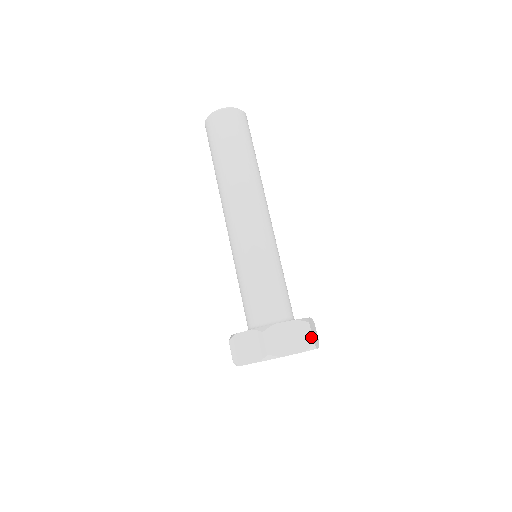
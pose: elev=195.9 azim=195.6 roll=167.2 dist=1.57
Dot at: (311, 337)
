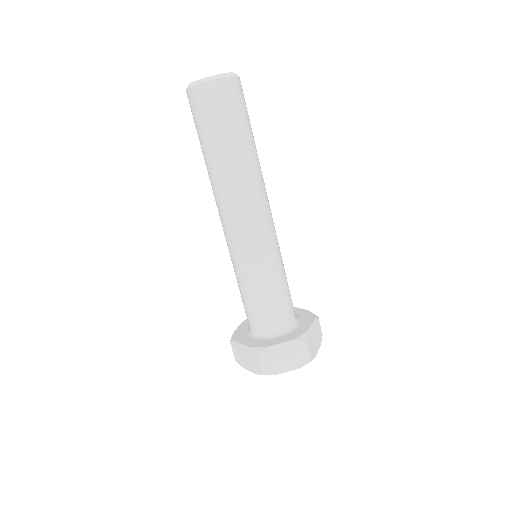
Dot at: occluded
